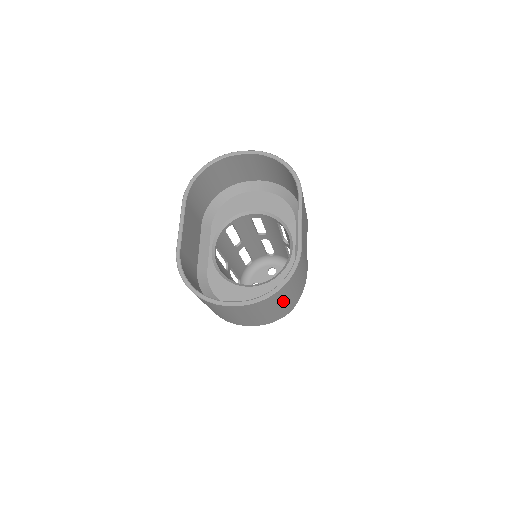
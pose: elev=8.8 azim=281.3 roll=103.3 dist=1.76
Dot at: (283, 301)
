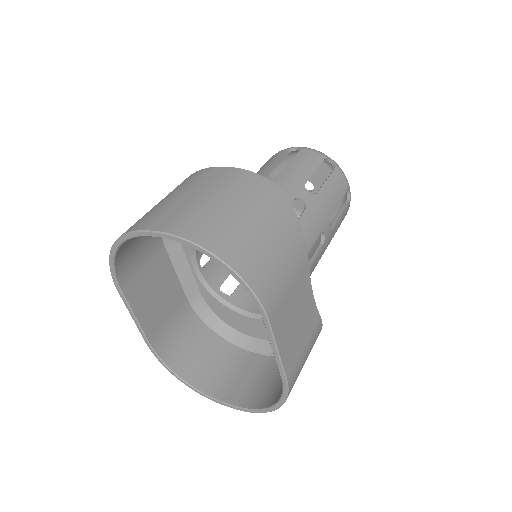
Dot at: occluded
